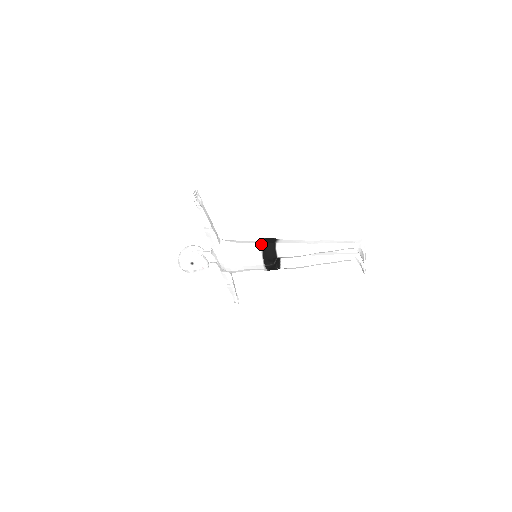
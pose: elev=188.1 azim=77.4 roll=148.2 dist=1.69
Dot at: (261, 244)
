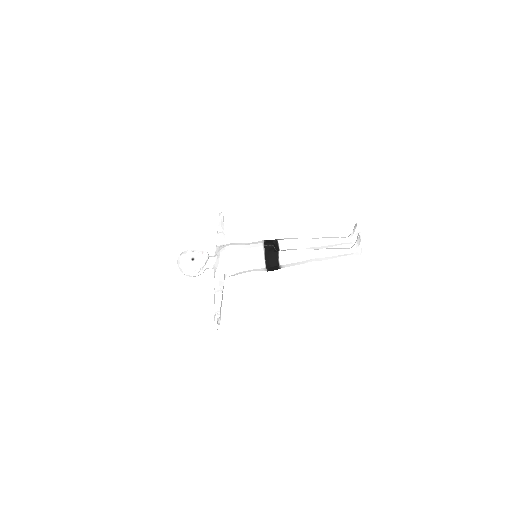
Dot at: occluded
